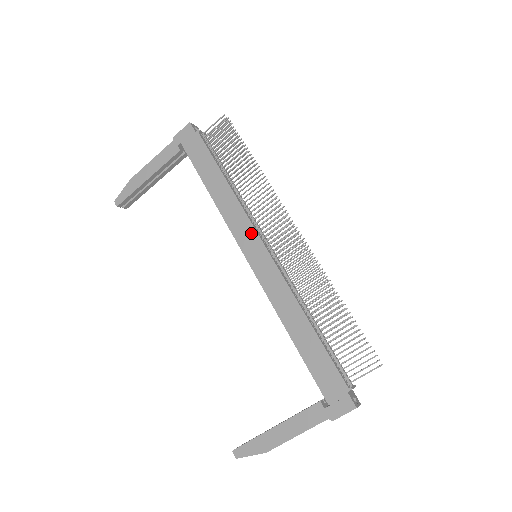
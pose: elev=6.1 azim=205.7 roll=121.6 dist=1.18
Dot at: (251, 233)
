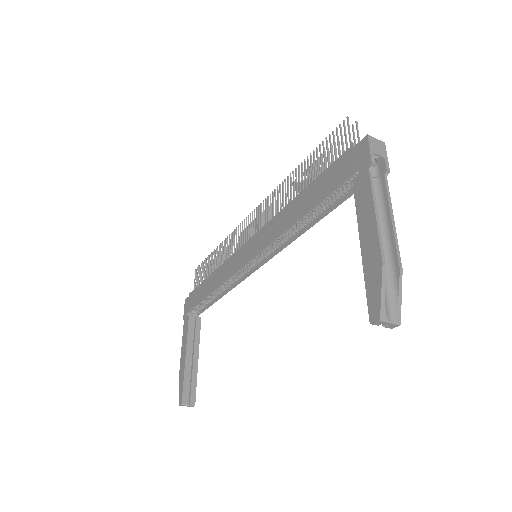
Dot at: (239, 253)
